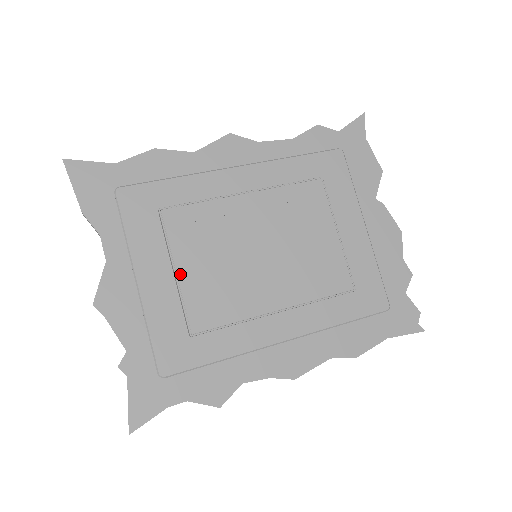
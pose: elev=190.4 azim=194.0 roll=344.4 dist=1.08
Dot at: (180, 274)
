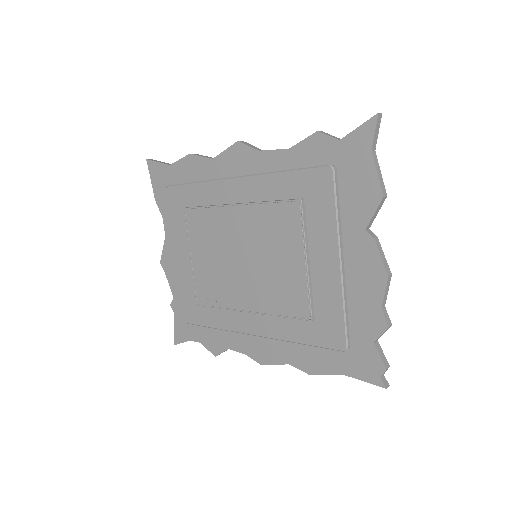
Dot at: (193, 260)
